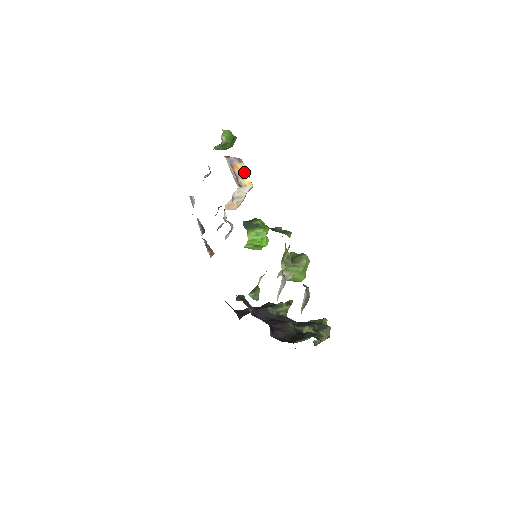
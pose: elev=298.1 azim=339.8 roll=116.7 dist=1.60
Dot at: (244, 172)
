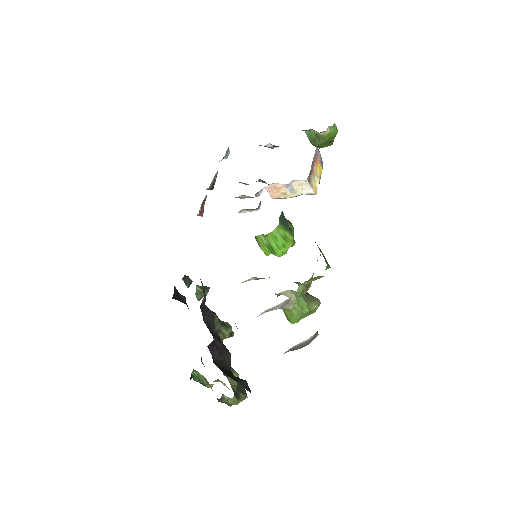
Dot at: (319, 175)
